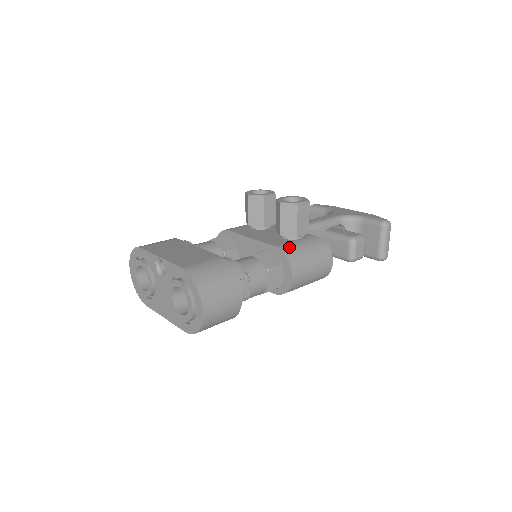
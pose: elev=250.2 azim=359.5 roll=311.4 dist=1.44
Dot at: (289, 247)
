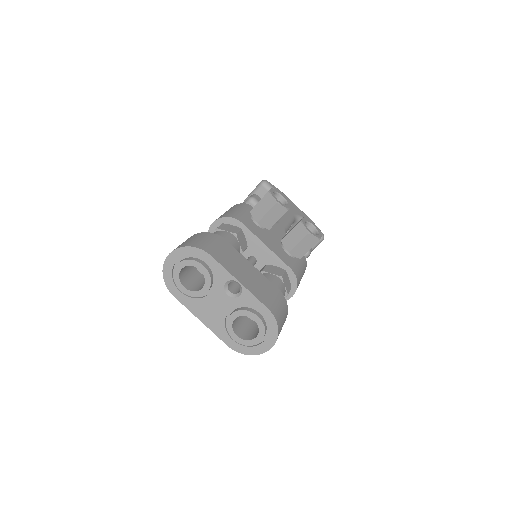
Dot at: (297, 271)
